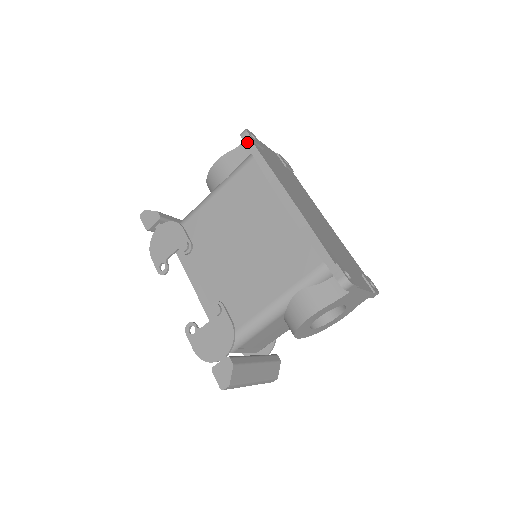
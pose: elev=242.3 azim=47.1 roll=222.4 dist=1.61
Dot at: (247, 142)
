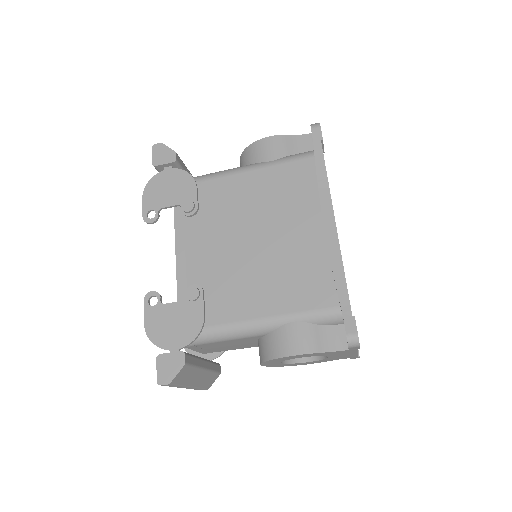
Dot at: (315, 137)
